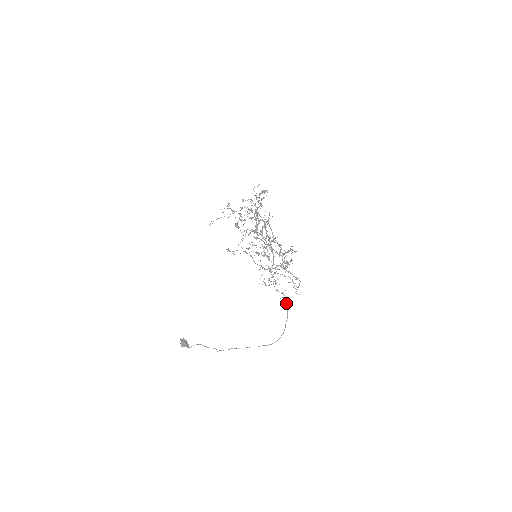
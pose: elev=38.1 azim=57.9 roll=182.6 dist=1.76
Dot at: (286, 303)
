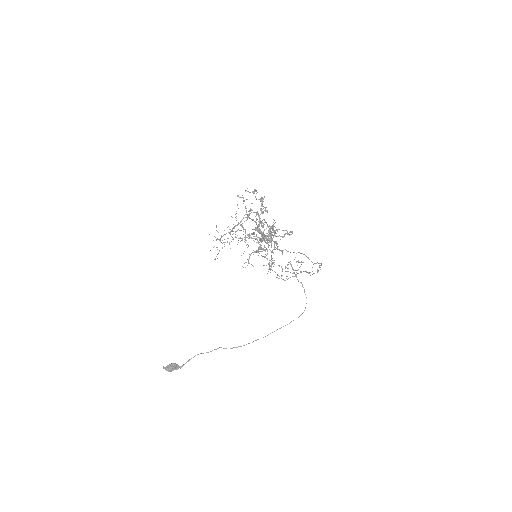
Dot at: (296, 277)
